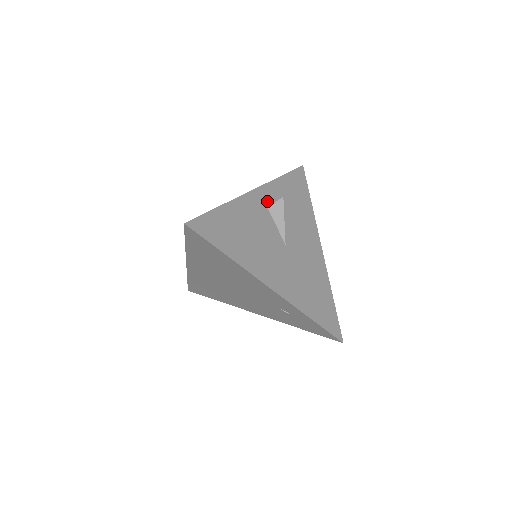
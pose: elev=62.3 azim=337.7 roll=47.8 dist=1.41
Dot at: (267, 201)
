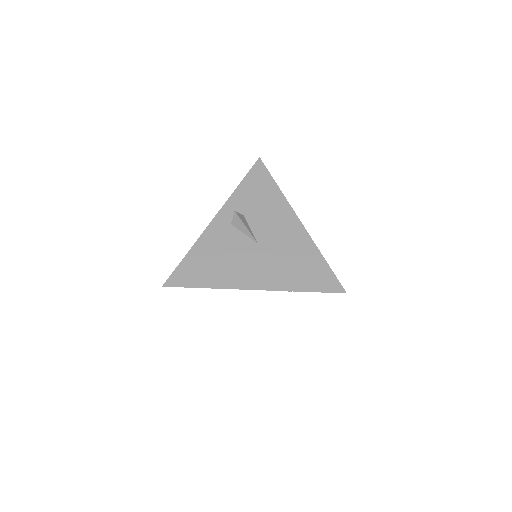
Dot at: (229, 219)
